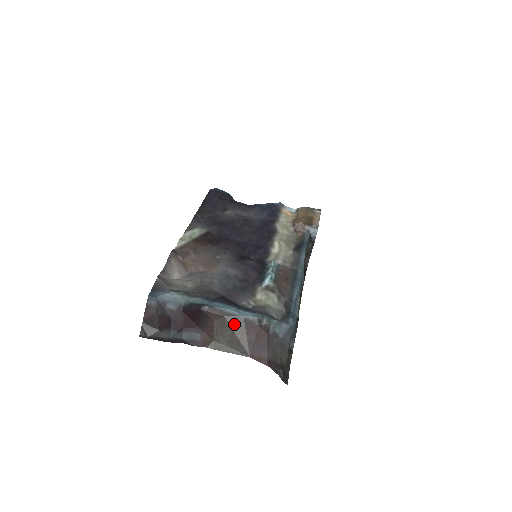
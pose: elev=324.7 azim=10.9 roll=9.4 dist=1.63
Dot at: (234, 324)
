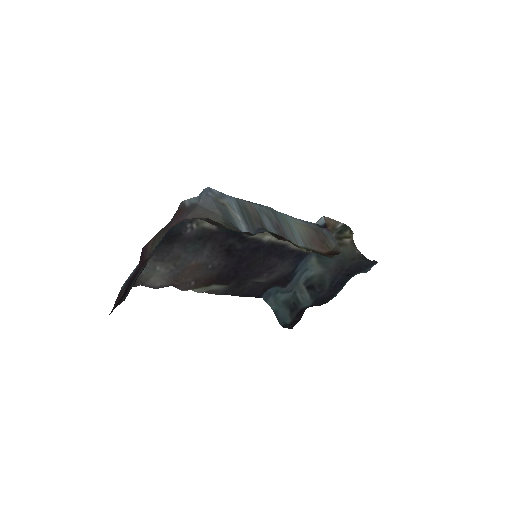
Dot at: (162, 230)
